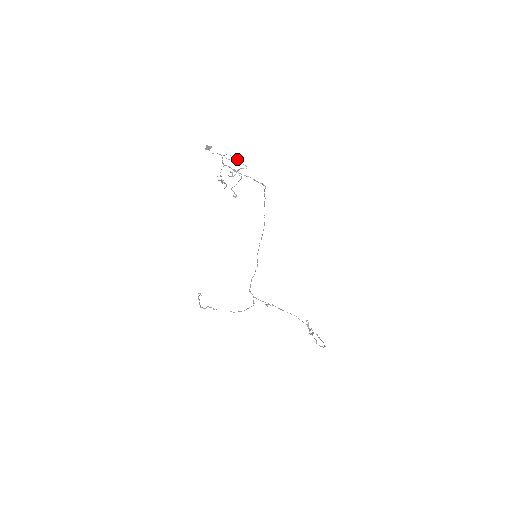
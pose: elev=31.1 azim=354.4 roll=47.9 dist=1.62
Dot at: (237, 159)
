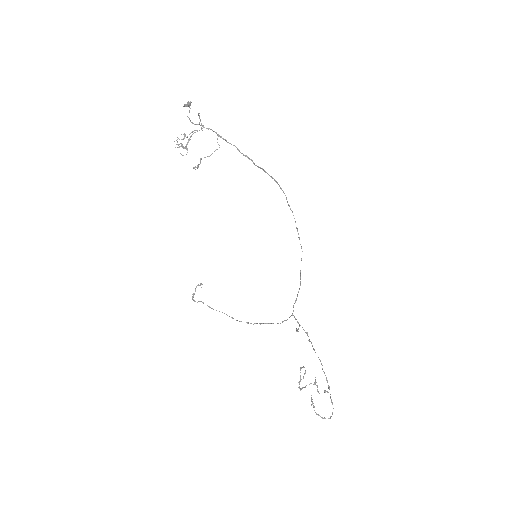
Dot at: (199, 118)
